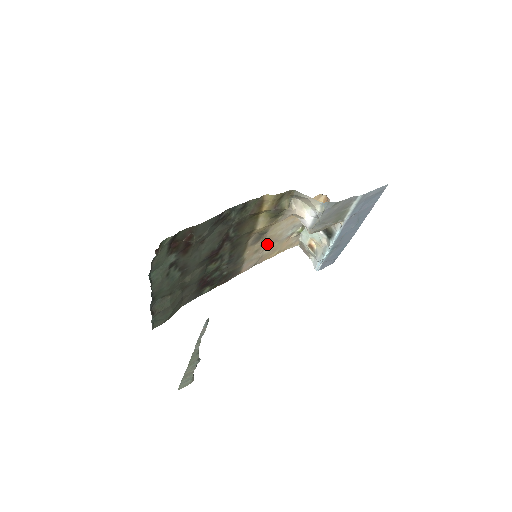
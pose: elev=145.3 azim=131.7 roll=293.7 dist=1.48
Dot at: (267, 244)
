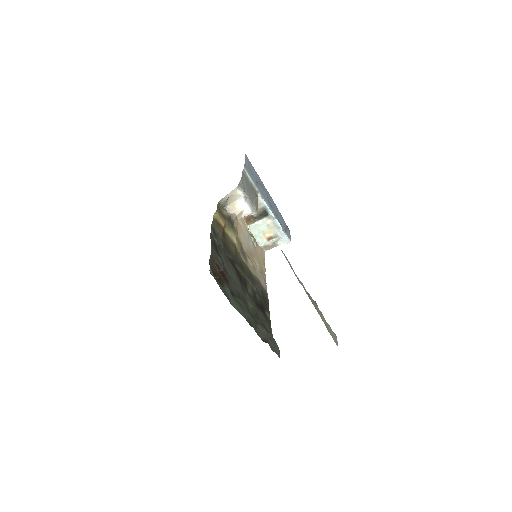
Dot at: (252, 260)
